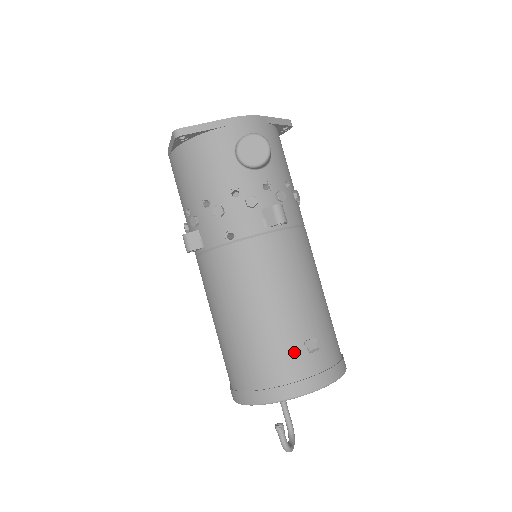
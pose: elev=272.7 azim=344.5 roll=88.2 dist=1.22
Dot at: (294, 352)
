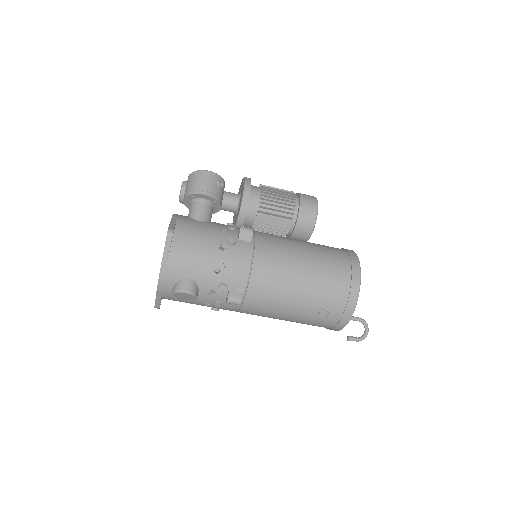
Dot at: (319, 321)
